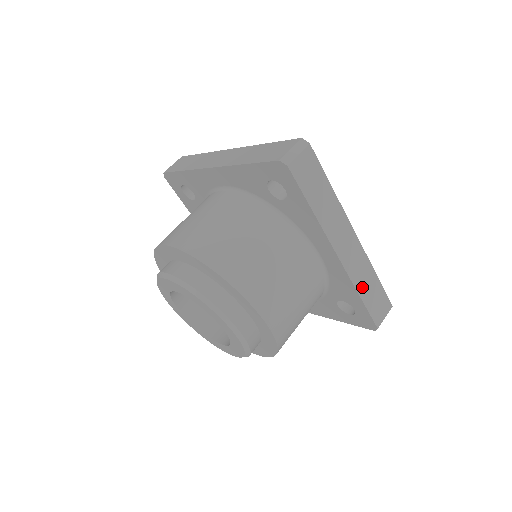
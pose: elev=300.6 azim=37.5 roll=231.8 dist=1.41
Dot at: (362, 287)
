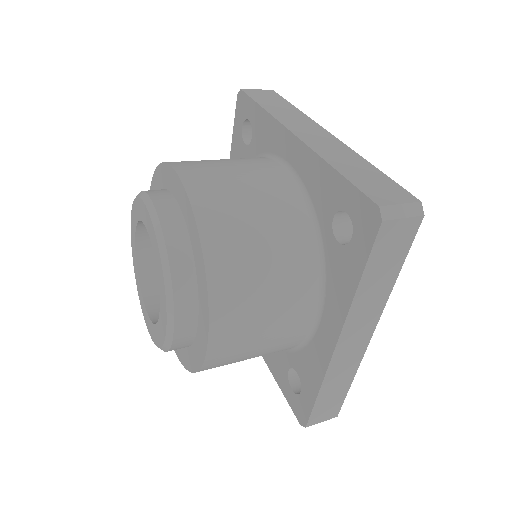
Dot at: (339, 164)
